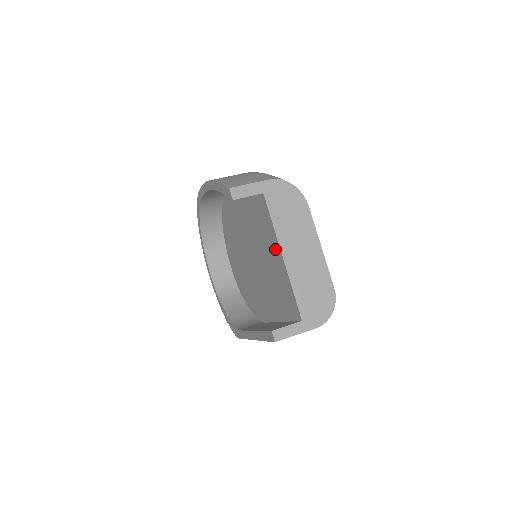
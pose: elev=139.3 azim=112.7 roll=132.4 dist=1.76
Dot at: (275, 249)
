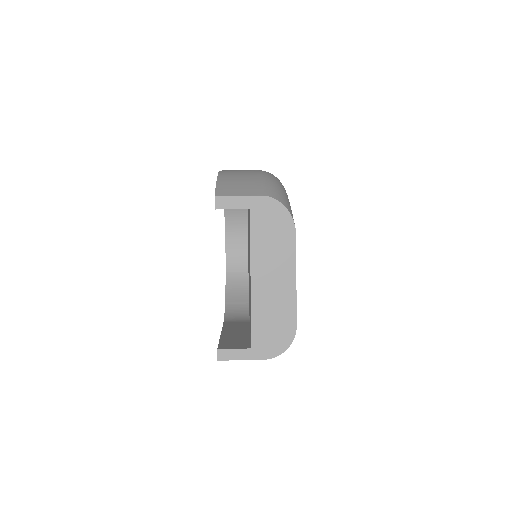
Dot at: occluded
